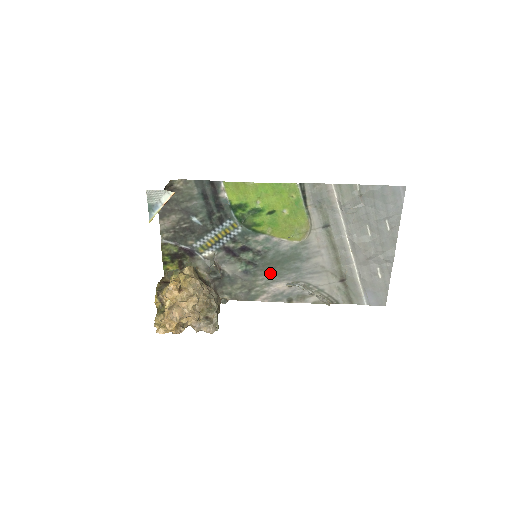
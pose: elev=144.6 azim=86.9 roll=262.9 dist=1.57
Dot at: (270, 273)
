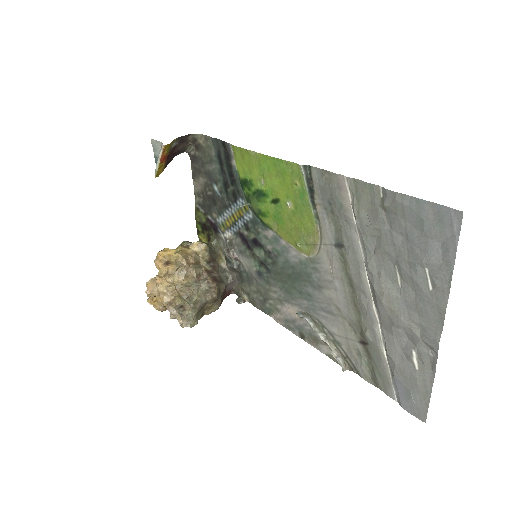
Dot at: (282, 287)
